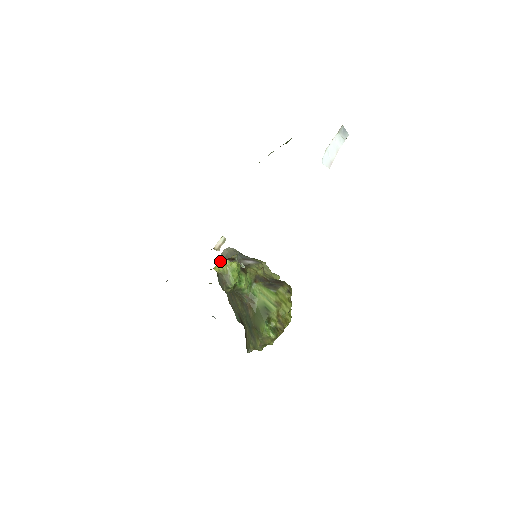
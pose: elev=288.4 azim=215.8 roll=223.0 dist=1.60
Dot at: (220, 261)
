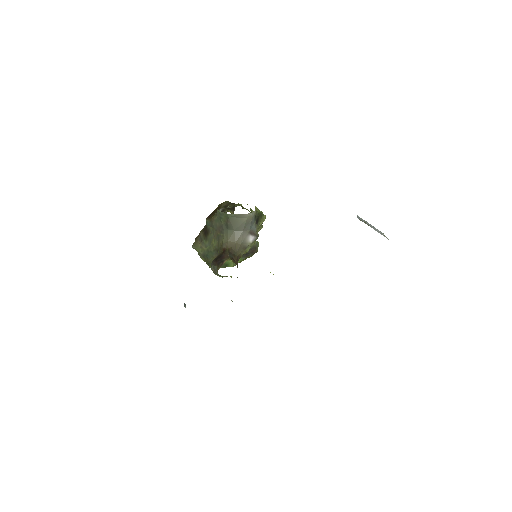
Dot at: (235, 217)
